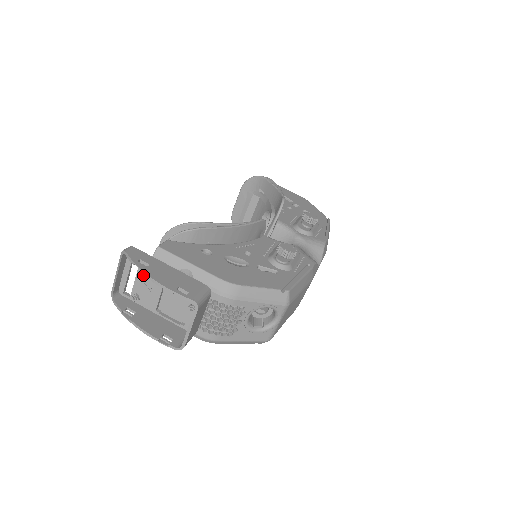
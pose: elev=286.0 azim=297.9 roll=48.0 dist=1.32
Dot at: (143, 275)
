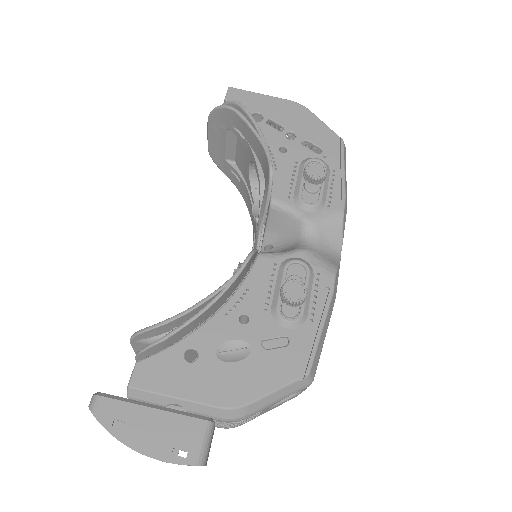
Dot at: occluded
